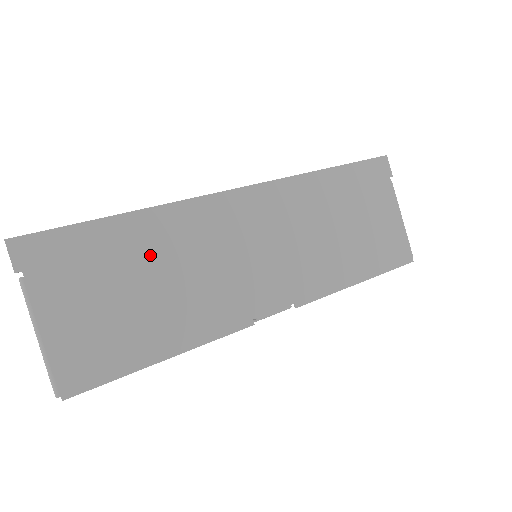
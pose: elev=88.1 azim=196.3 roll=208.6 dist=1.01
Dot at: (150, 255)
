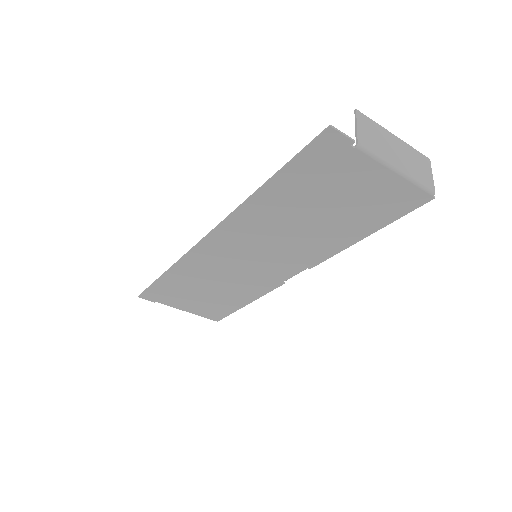
Dot at: (195, 281)
